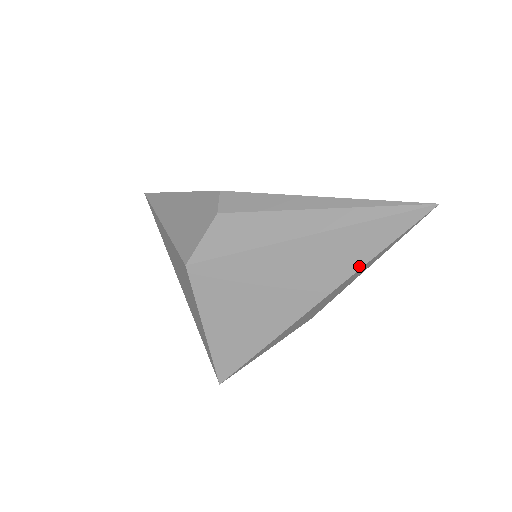
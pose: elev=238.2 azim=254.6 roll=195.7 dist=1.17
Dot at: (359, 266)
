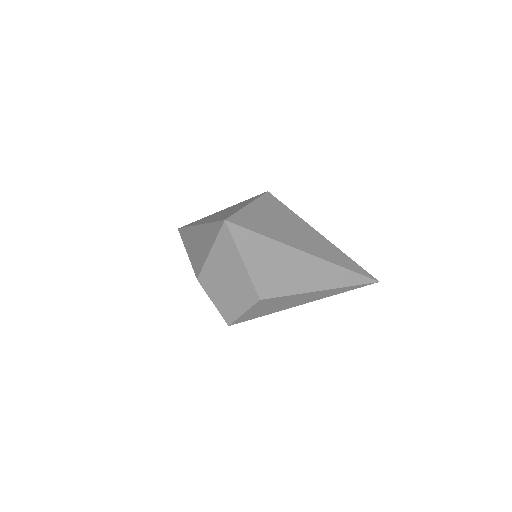
Dot at: (339, 265)
